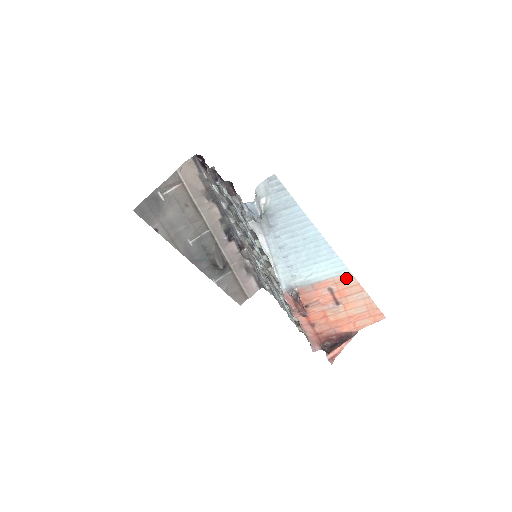
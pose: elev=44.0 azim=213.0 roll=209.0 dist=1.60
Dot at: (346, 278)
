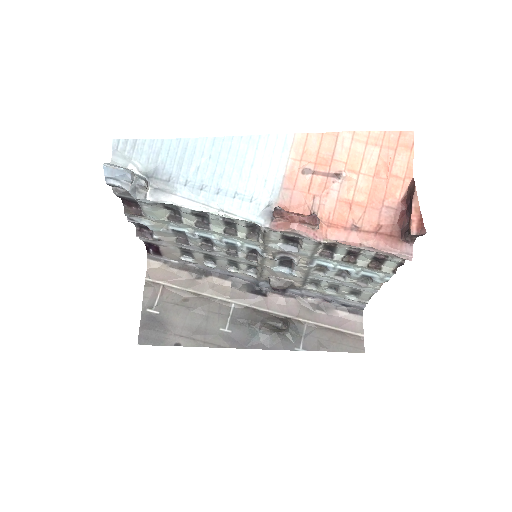
Dot at: (301, 144)
